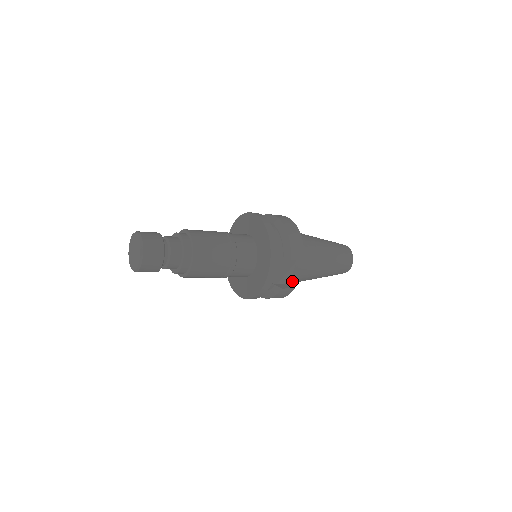
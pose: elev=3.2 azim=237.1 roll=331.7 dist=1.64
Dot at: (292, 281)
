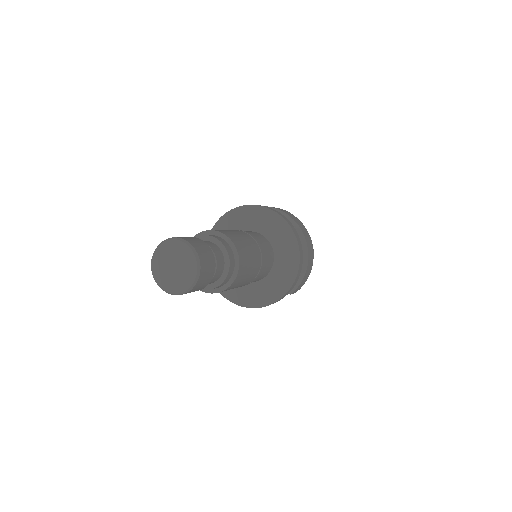
Dot at: occluded
